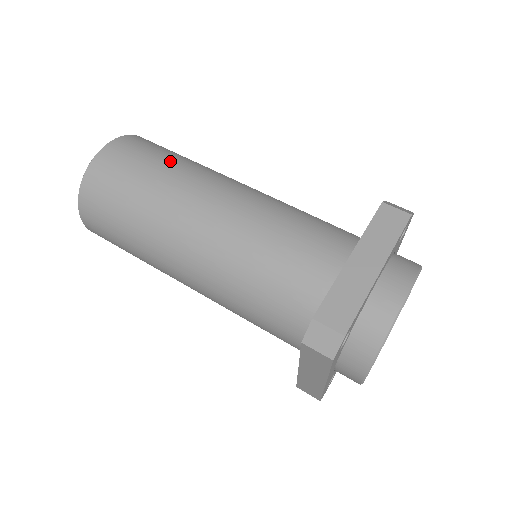
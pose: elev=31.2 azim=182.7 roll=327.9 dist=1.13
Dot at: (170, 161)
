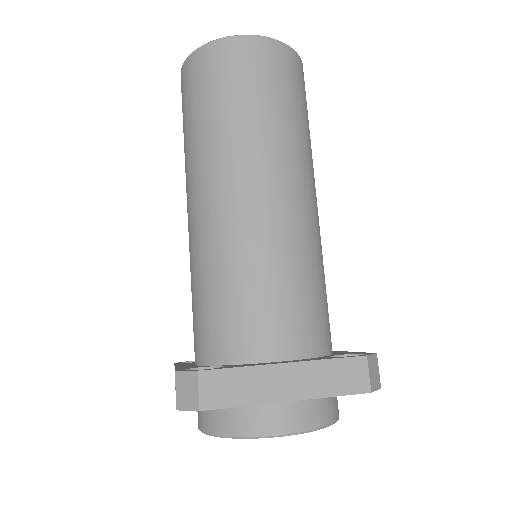
Dot at: (284, 112)
